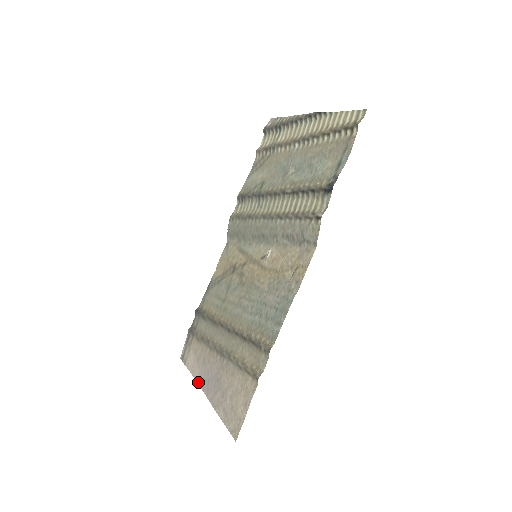
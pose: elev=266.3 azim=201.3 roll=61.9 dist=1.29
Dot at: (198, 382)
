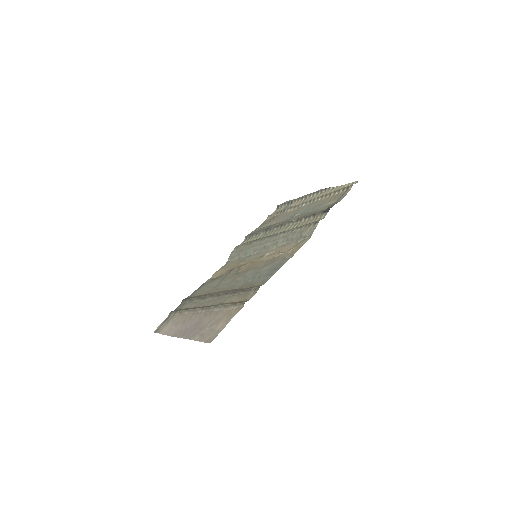
Dot at: (172, 335)
